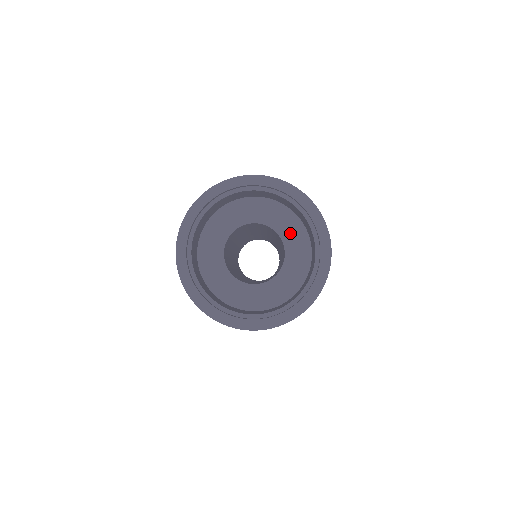
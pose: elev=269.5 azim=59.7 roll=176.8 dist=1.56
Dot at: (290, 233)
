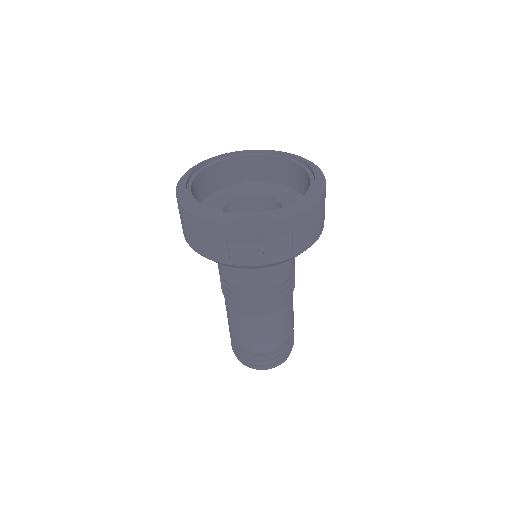
Dot at: occluded
